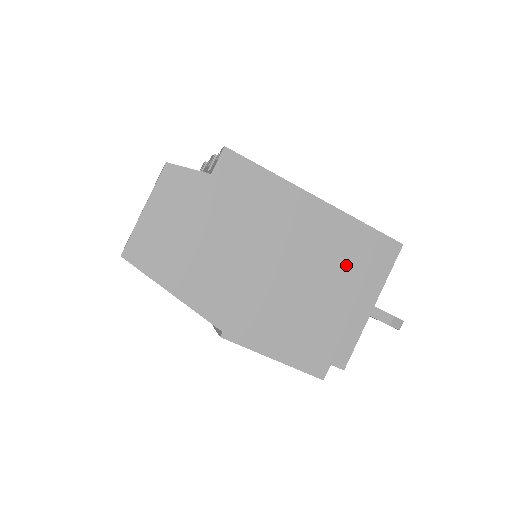
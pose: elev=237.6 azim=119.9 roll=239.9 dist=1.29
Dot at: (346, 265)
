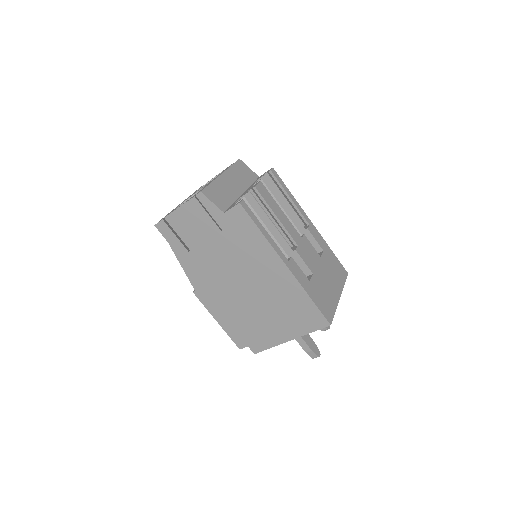
Dot at: (285, 310)
